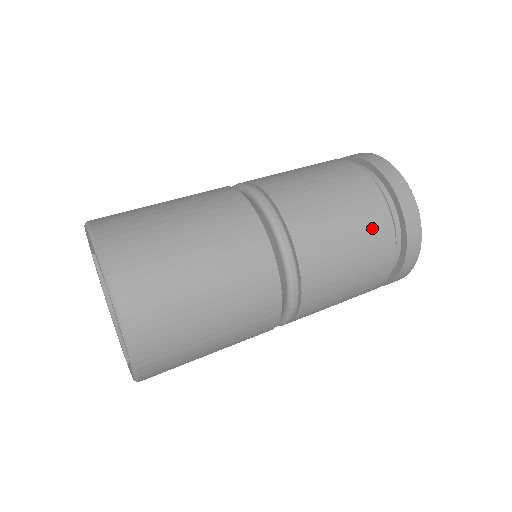
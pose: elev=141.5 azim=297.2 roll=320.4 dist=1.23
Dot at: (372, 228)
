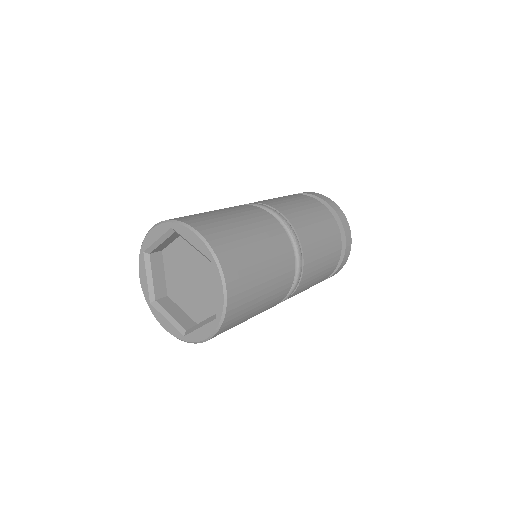
Dot at: (299, 198)
